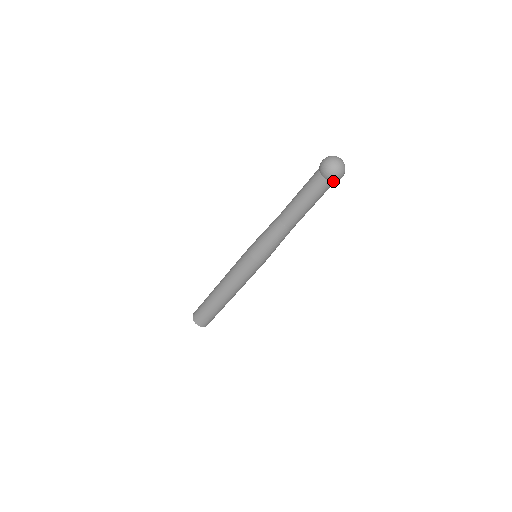
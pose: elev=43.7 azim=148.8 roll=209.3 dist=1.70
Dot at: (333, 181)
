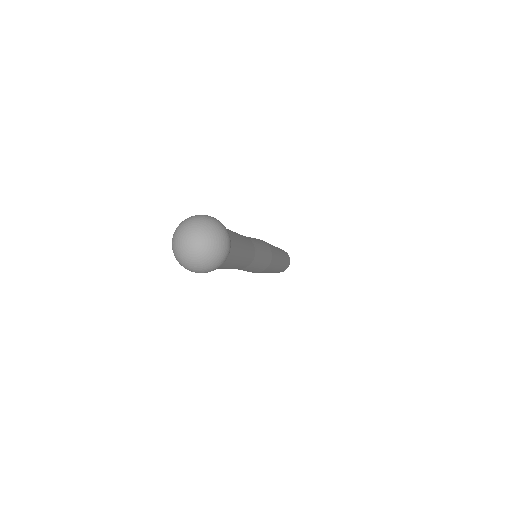
Dot at: occluded
